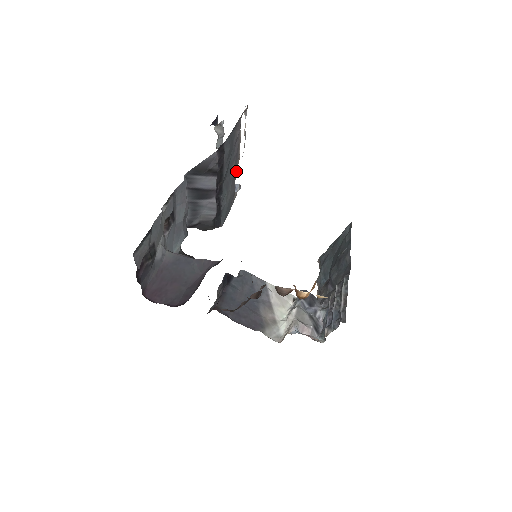
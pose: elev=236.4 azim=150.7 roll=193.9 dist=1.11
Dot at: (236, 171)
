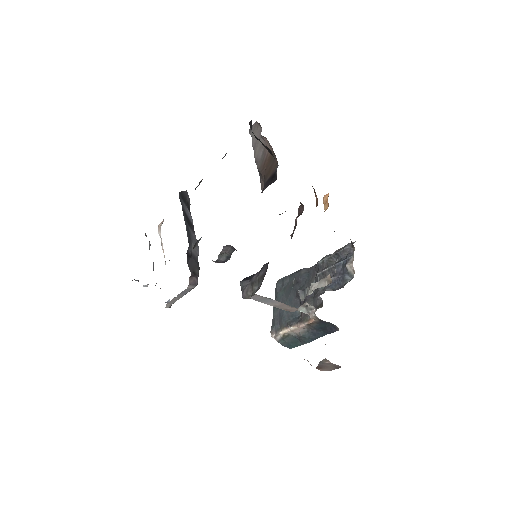
Dot at: occluded
